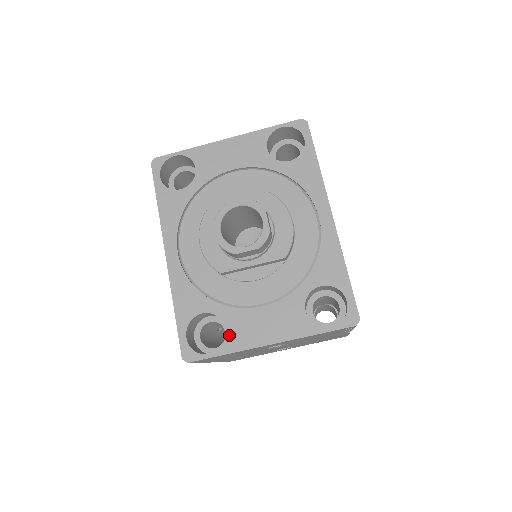
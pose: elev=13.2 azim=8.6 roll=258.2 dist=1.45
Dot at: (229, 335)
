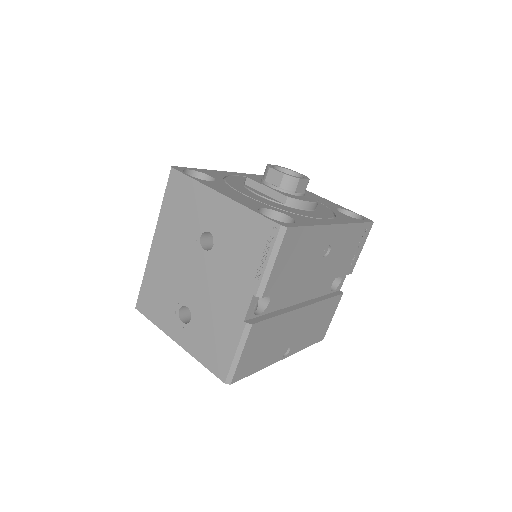
Dot at: (208, 182)
